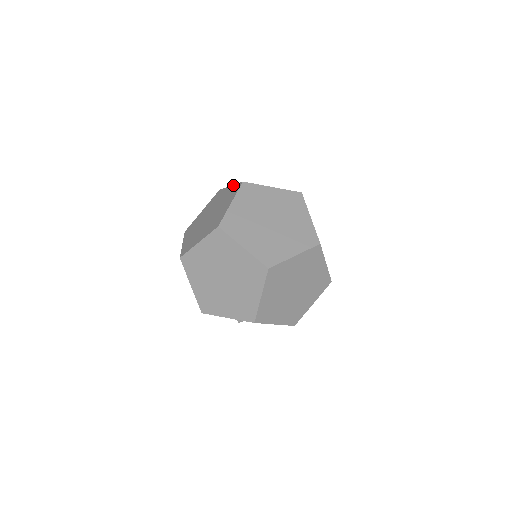
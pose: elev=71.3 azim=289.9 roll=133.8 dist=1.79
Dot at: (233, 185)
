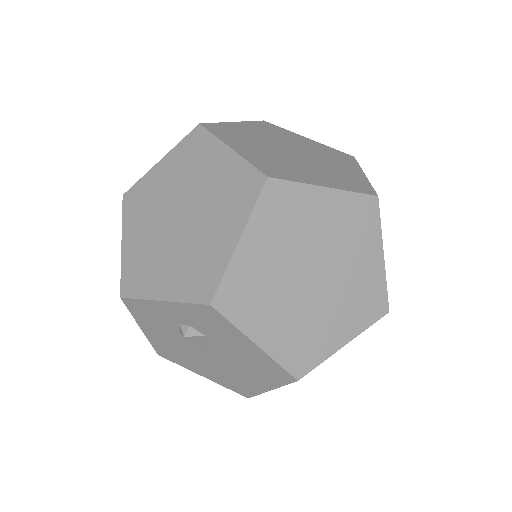
Dot at: occluded
